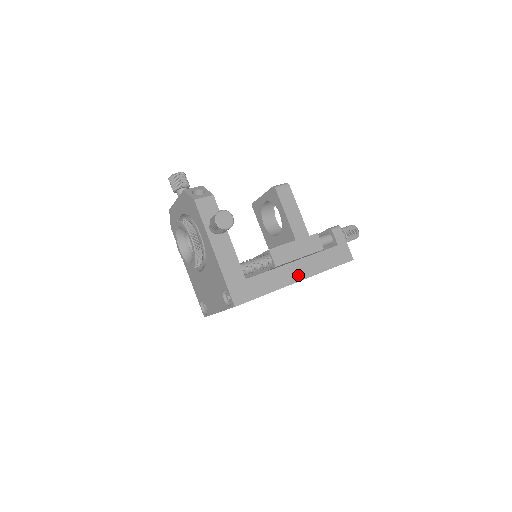
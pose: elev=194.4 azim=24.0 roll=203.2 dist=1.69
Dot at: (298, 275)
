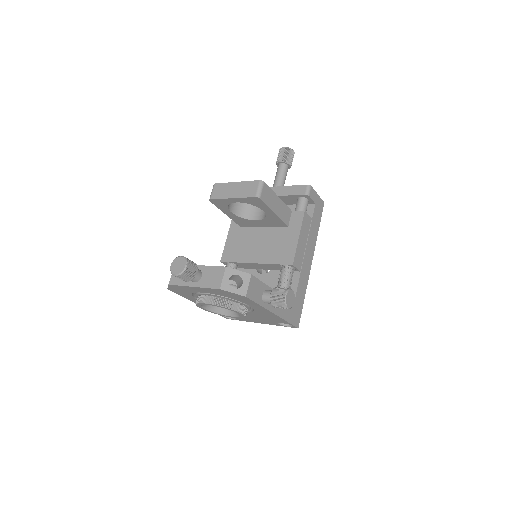
Dot at: (310, 259)
